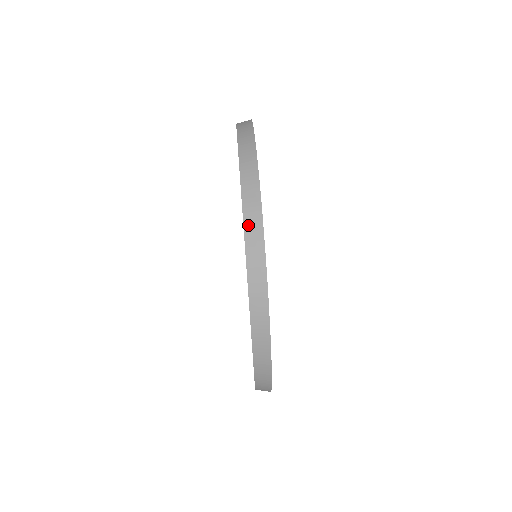
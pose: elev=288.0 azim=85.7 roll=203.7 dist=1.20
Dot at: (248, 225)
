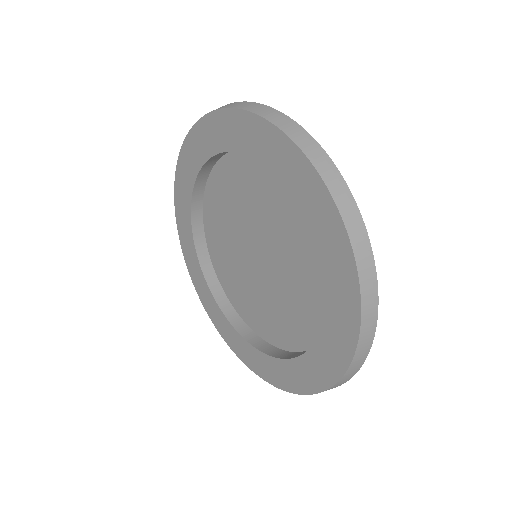
Dot at: (290, 133)
